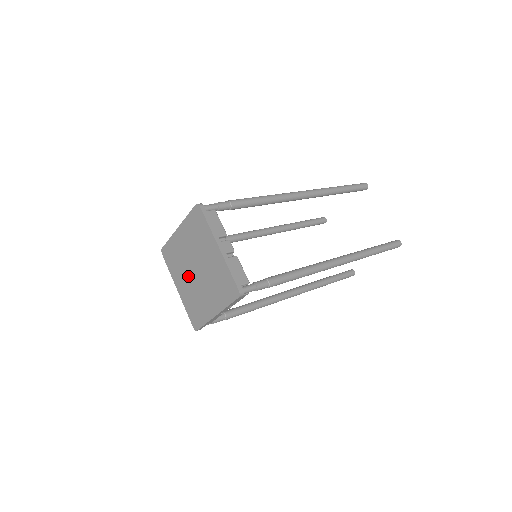
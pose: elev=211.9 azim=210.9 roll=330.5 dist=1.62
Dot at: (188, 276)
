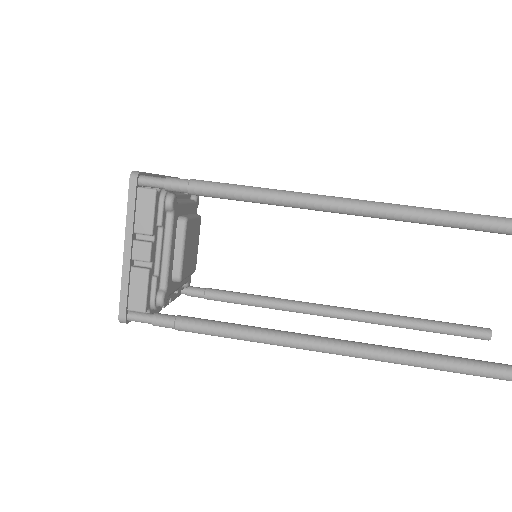
Dot at: occluded
